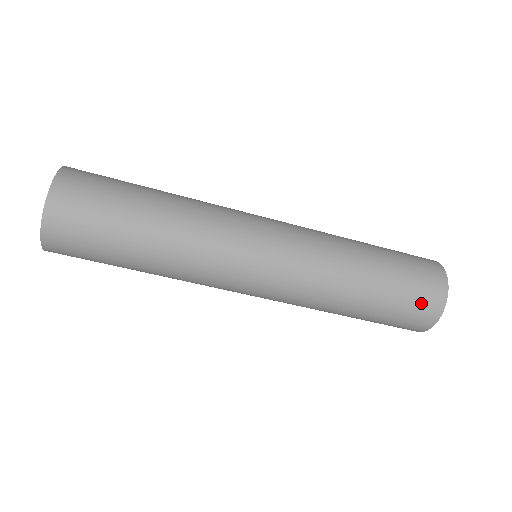
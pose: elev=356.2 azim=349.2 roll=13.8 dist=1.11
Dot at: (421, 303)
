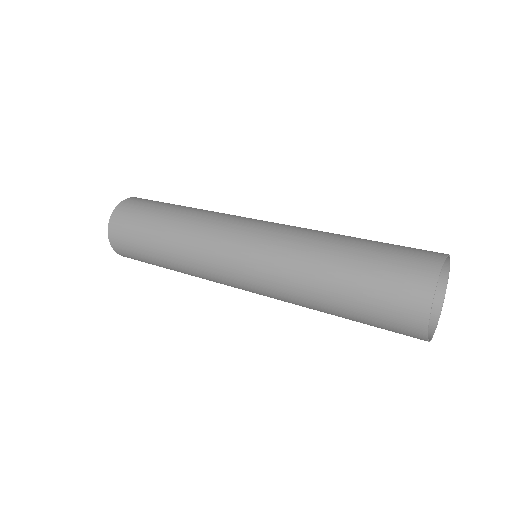
Dot at: (401, 287)
